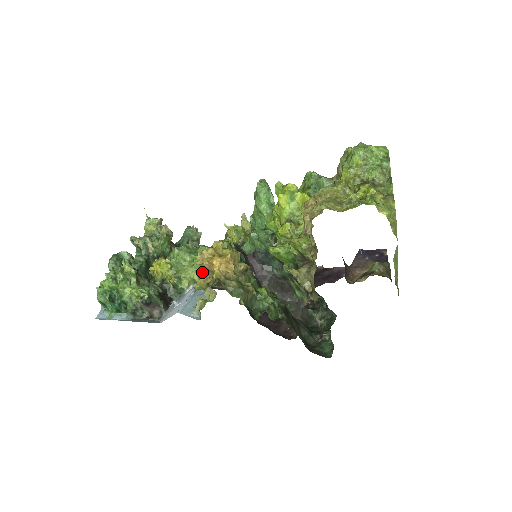
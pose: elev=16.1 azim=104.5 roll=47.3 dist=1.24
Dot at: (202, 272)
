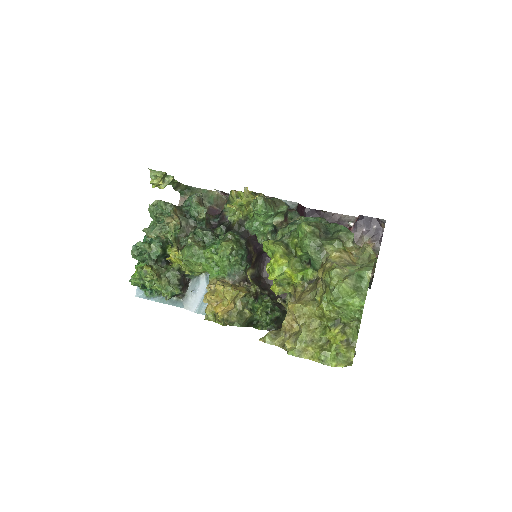
Dot at: occluded
